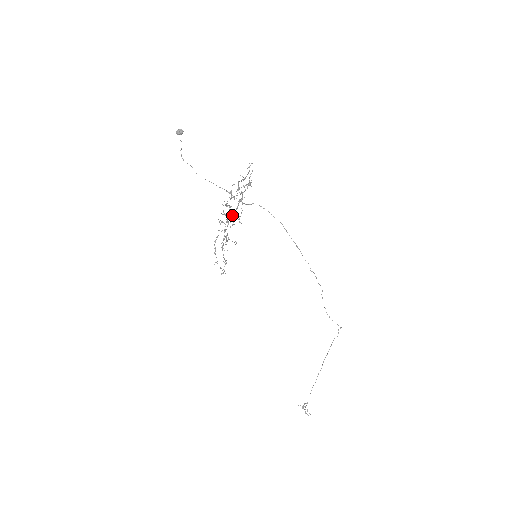
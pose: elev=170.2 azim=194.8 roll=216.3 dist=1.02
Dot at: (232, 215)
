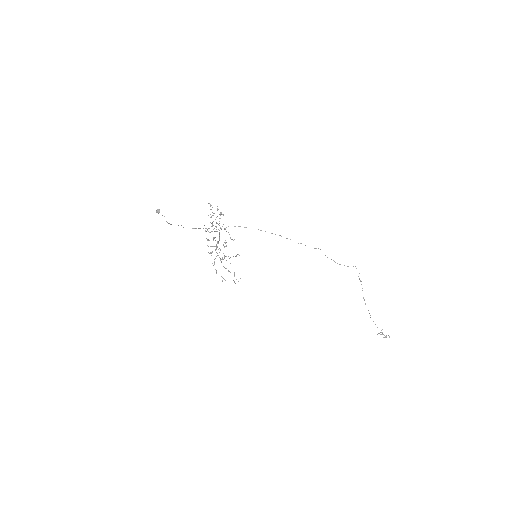
Dot at: (218, 243)
